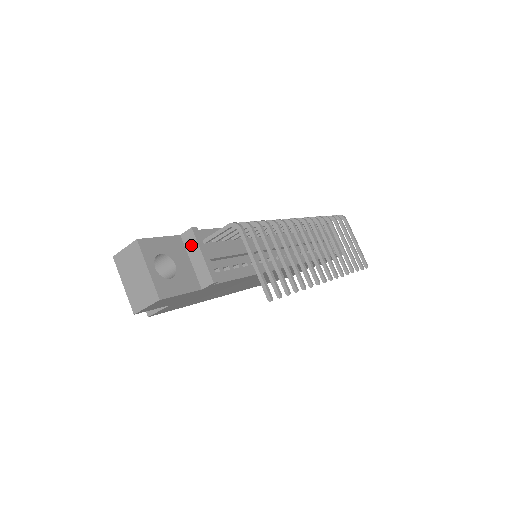
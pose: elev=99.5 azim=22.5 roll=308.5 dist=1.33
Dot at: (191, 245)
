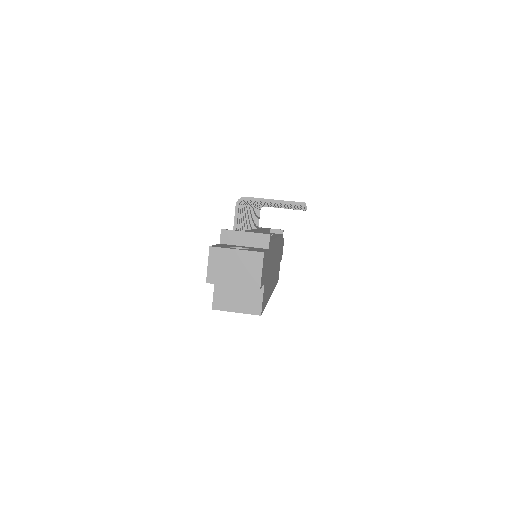
Dot at: (233, 238)
